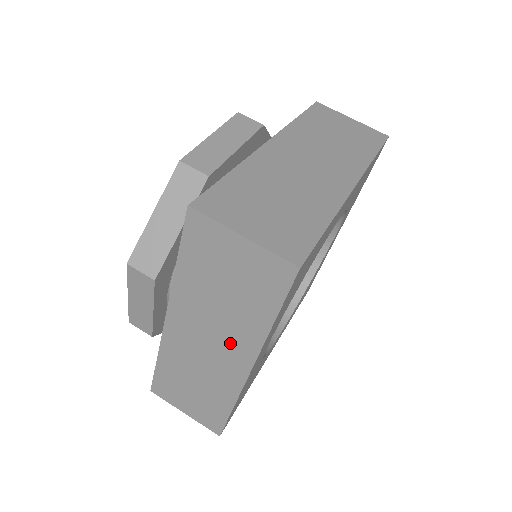
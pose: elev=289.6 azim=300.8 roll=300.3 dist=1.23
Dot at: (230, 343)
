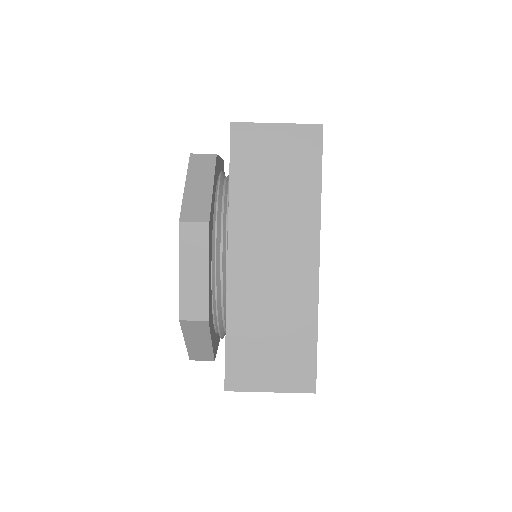
Dot at: occluded
